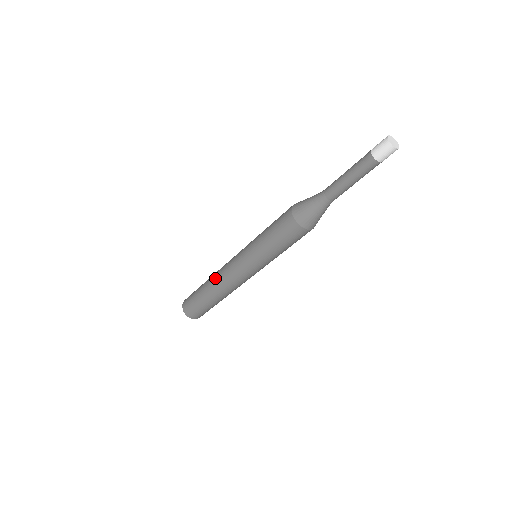
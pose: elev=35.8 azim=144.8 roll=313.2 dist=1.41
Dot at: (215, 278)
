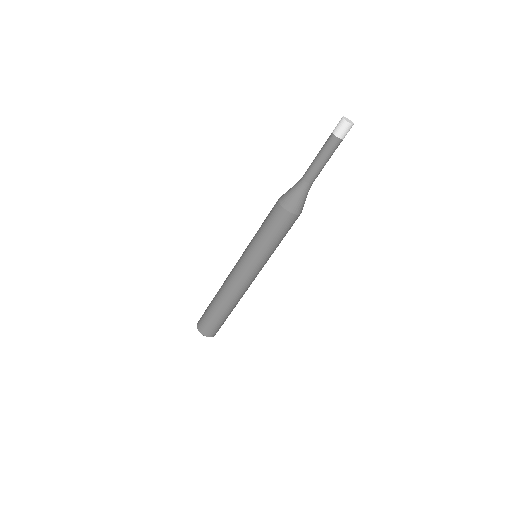
Dot at: (223, 285)
